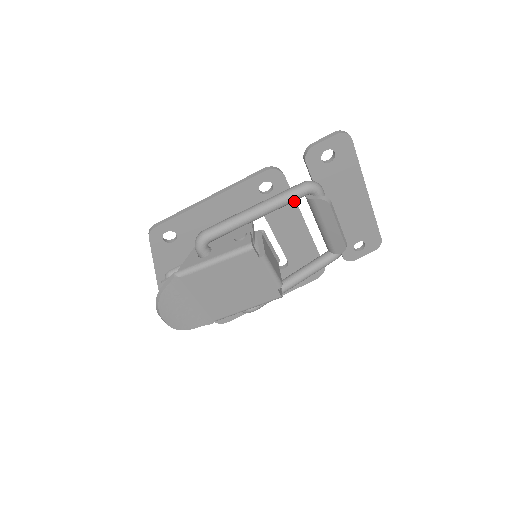
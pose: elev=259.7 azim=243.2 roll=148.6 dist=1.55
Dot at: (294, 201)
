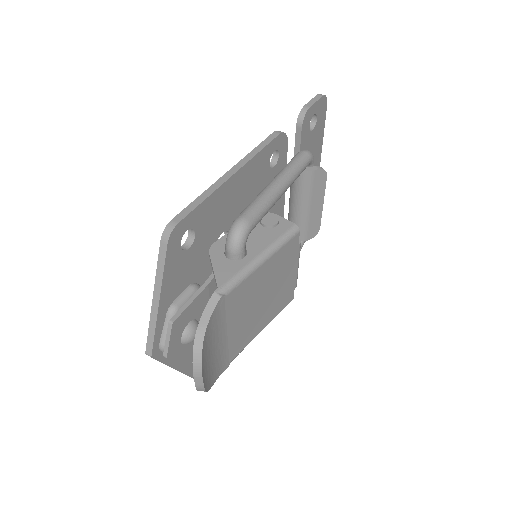
Dot at: occluded
